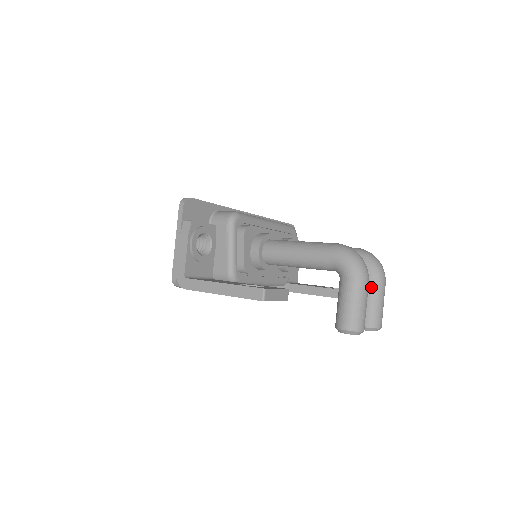
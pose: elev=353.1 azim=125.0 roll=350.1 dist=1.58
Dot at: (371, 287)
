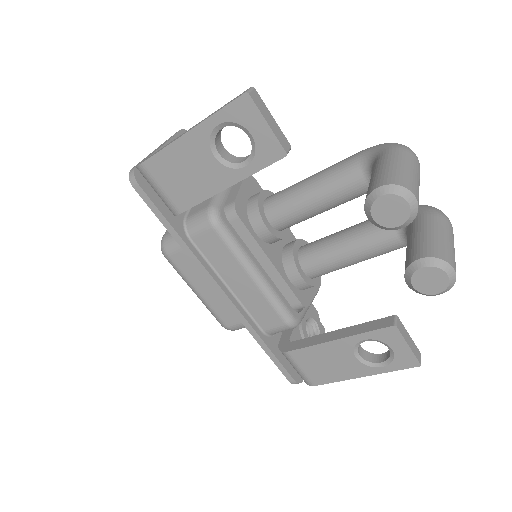
Dot at: (428, 219)
